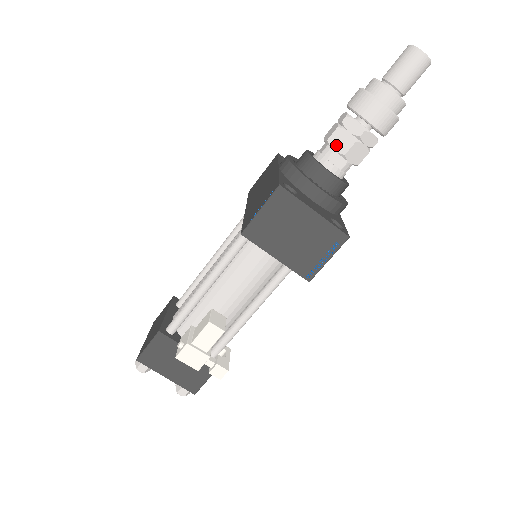
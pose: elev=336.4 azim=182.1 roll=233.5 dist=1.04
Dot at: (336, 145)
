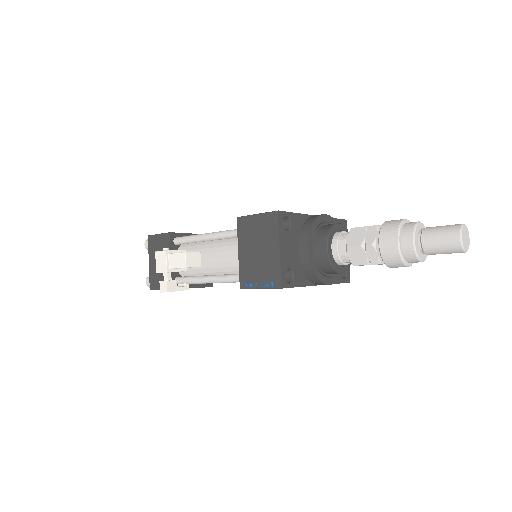
Dot at: (351, 236)
